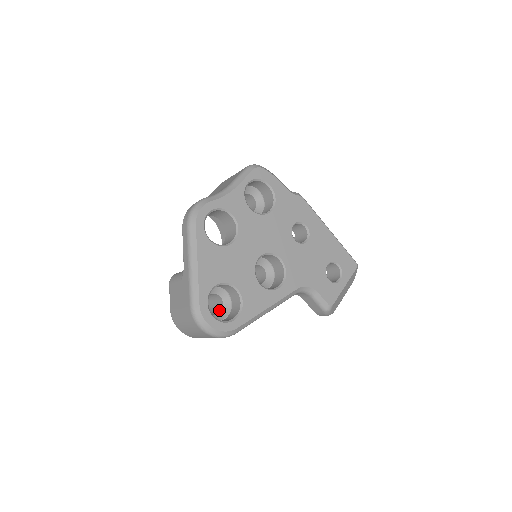
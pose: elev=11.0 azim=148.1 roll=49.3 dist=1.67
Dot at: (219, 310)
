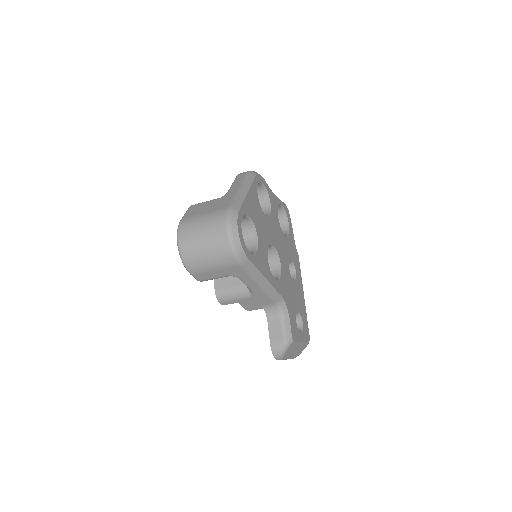
Dot at: occluded
